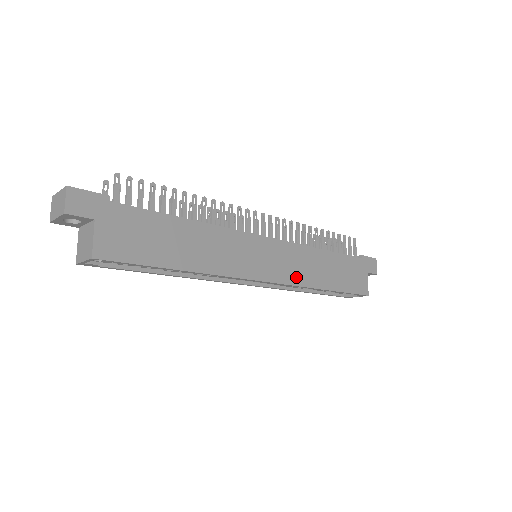
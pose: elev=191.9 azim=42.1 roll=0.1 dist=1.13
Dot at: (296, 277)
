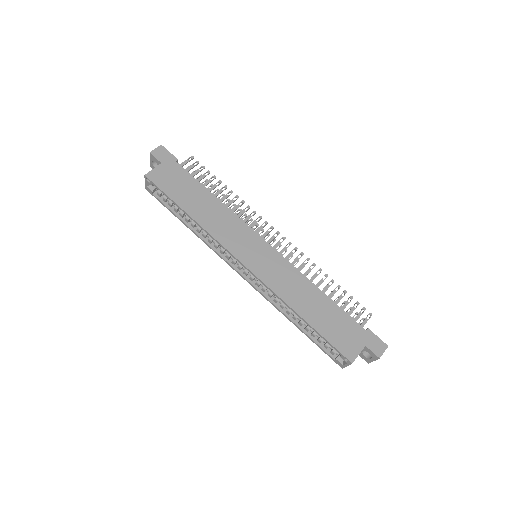
Dot at: (274, 283)
